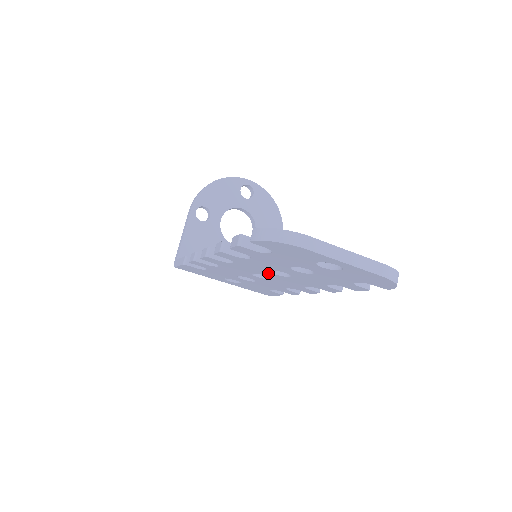
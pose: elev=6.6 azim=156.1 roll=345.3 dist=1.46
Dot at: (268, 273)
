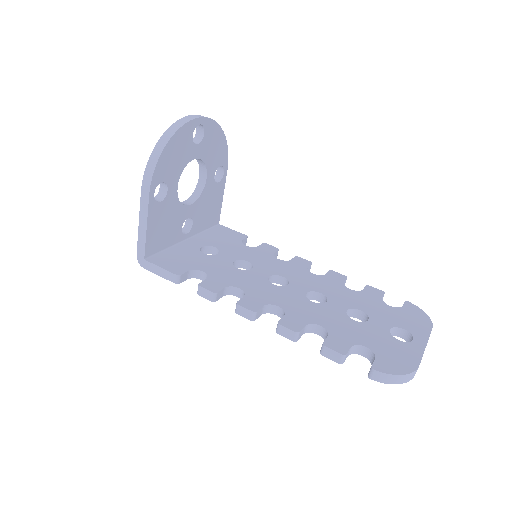
Dot at: occluded
